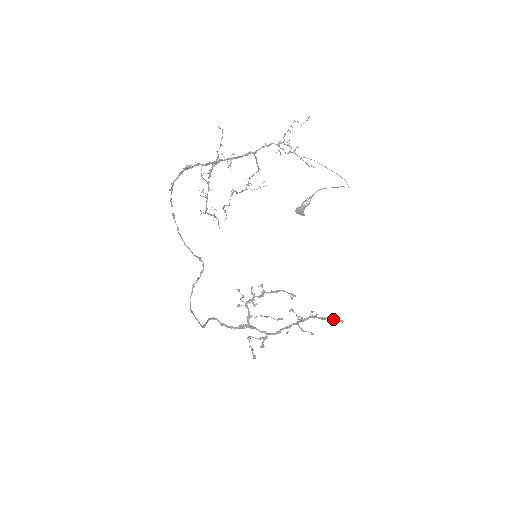
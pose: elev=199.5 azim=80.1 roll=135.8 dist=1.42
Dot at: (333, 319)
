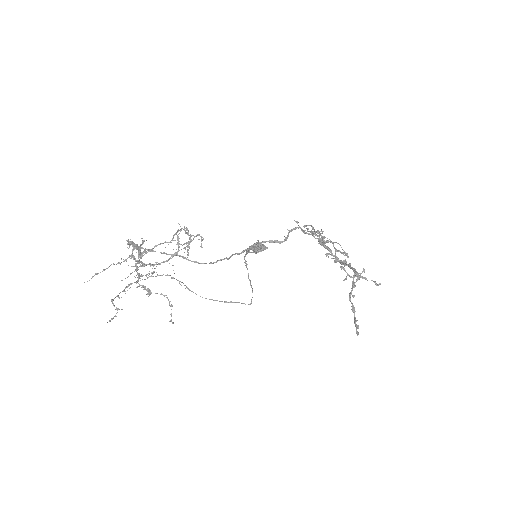
Dot at: (354, 323)
